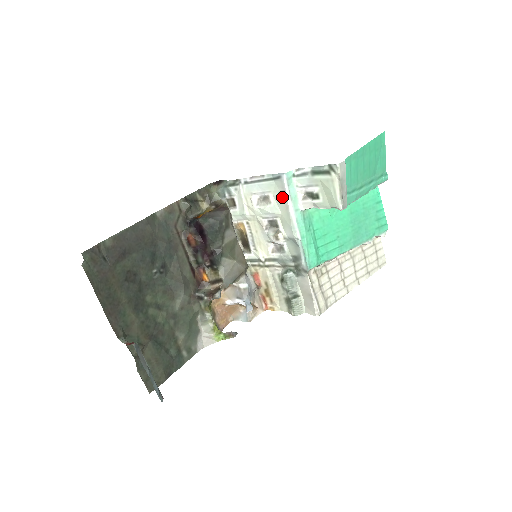
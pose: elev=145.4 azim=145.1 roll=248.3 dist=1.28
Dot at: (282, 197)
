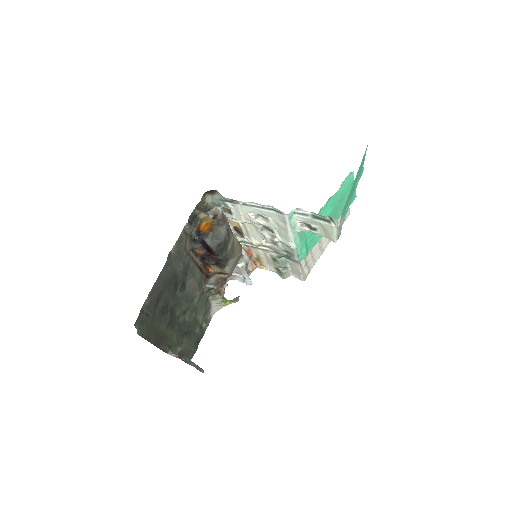
Dot at: (282, 224)
